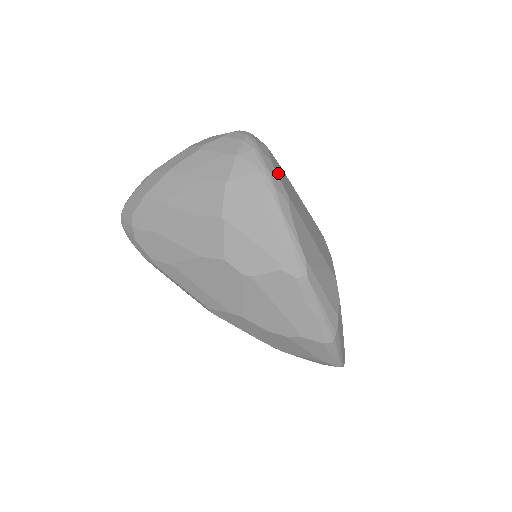
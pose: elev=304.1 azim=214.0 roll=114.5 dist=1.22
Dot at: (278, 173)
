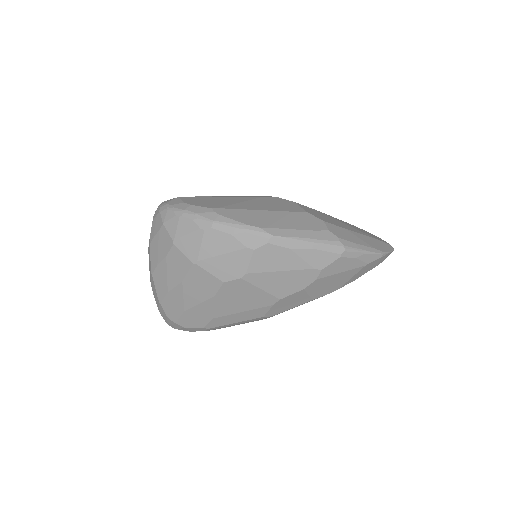
Dot at: (194, 204)
